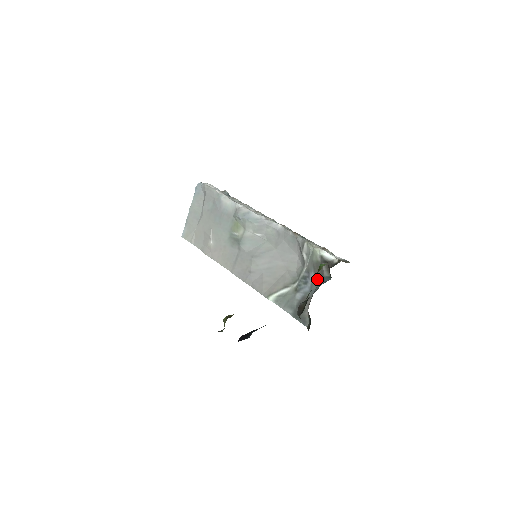
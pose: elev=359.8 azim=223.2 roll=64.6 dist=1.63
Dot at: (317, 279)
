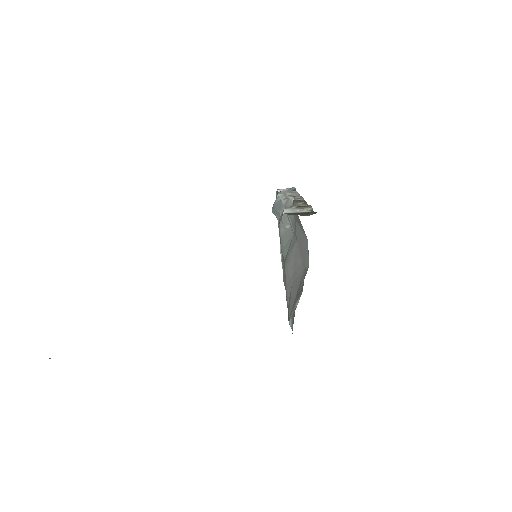
Dot at: occluded
